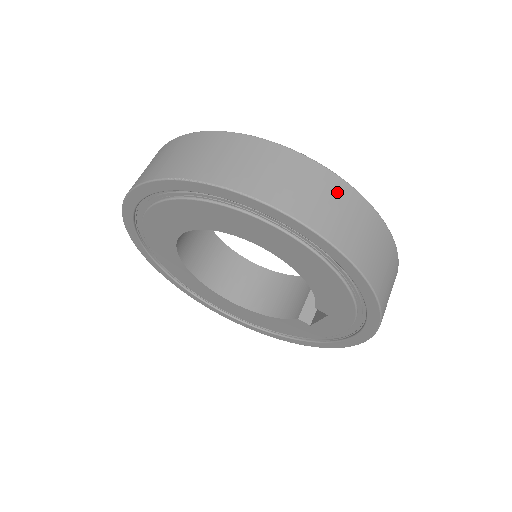
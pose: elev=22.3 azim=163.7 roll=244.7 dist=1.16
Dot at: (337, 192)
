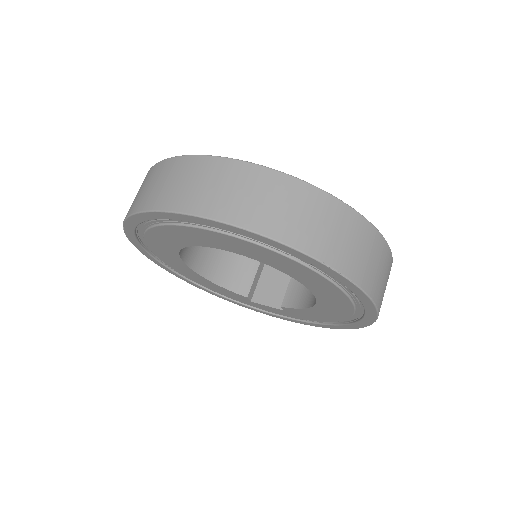
Dot at: occluded
